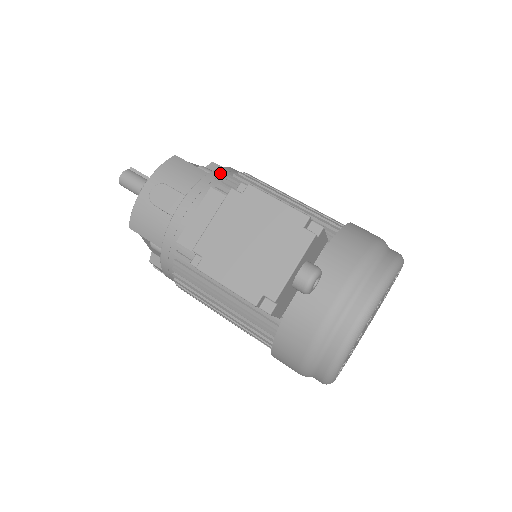
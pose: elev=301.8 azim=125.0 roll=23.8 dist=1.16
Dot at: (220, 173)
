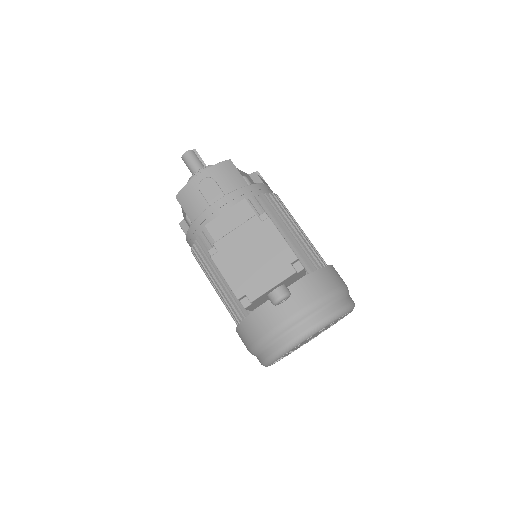
Dot at: (256, 188)
